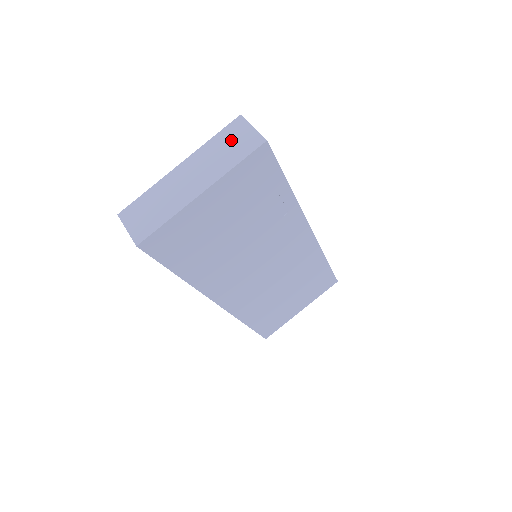
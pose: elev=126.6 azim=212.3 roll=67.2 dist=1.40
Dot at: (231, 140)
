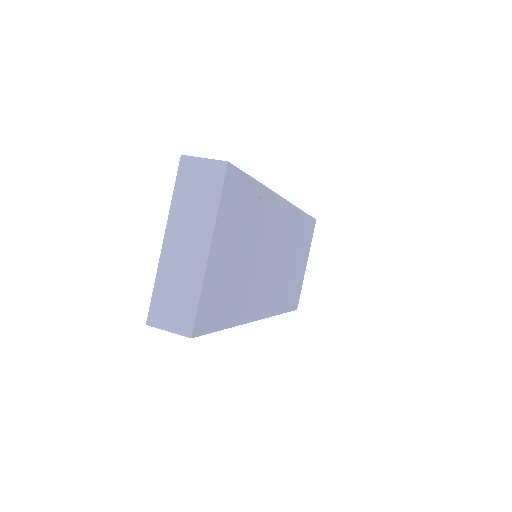
Dot at: (193, 184)
